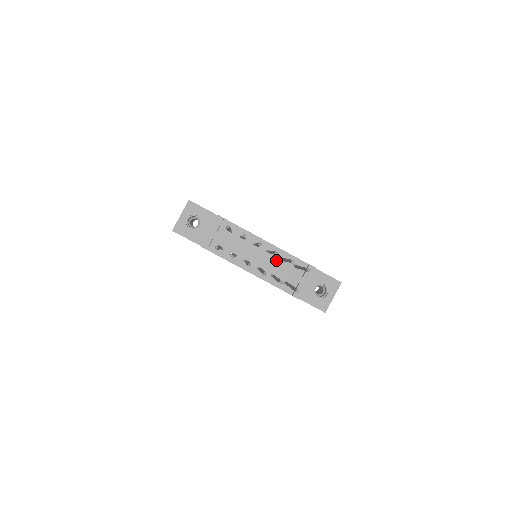
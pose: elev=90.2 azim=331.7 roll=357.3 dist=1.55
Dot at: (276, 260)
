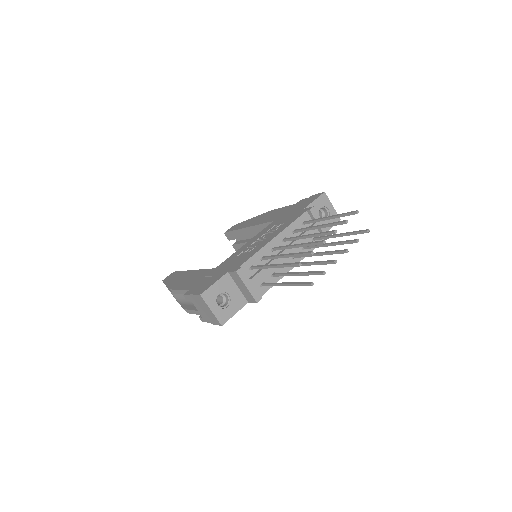
Dot at: occluded
